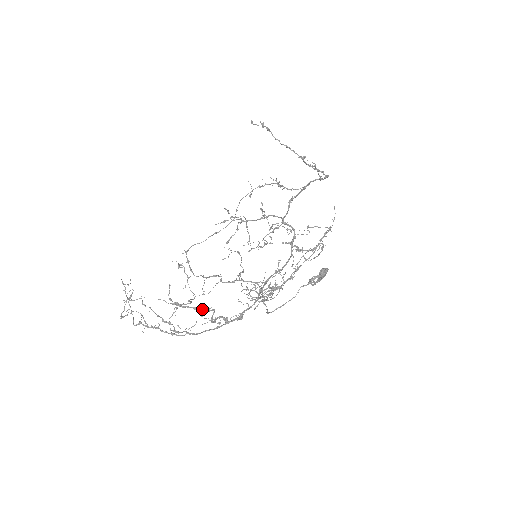
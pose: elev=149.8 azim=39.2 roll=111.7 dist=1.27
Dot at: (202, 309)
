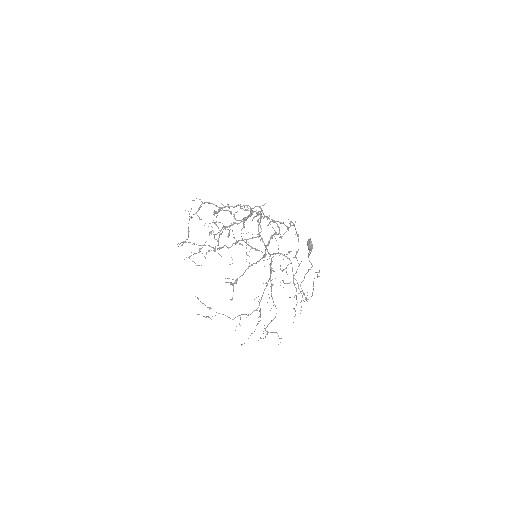
Dot at: occluded
